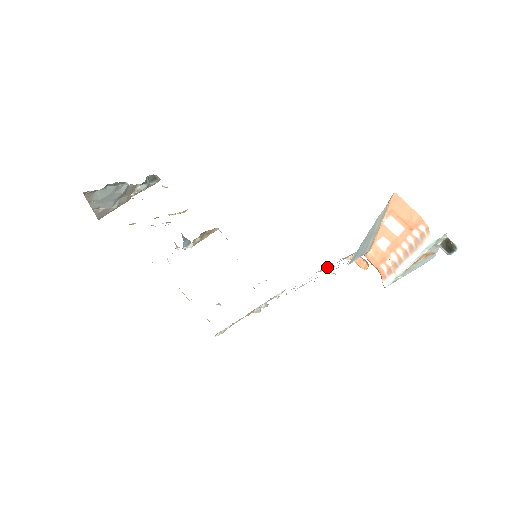
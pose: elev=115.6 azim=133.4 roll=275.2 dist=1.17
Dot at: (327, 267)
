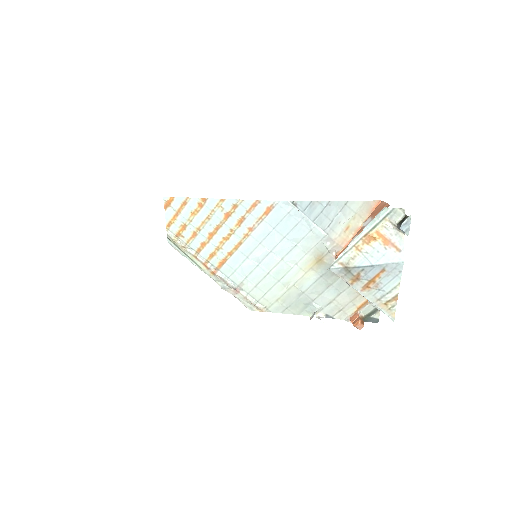
Dot at: (316, 305)
